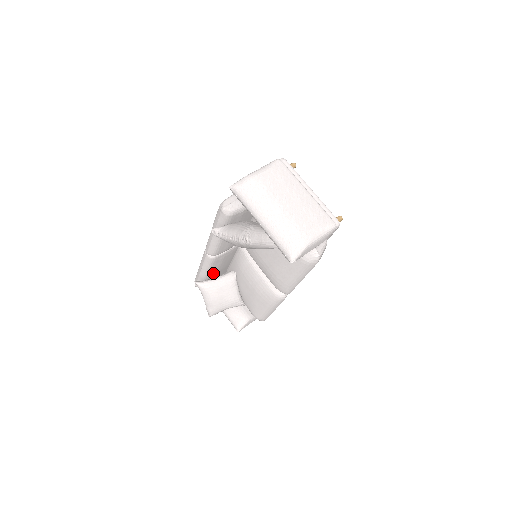
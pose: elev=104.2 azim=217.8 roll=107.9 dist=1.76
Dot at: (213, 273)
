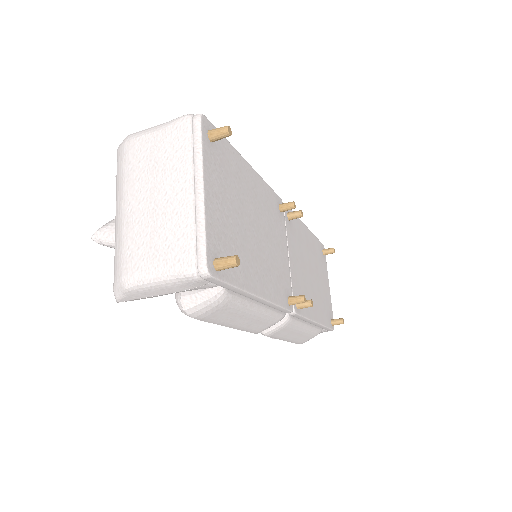
Dot at: occluded
